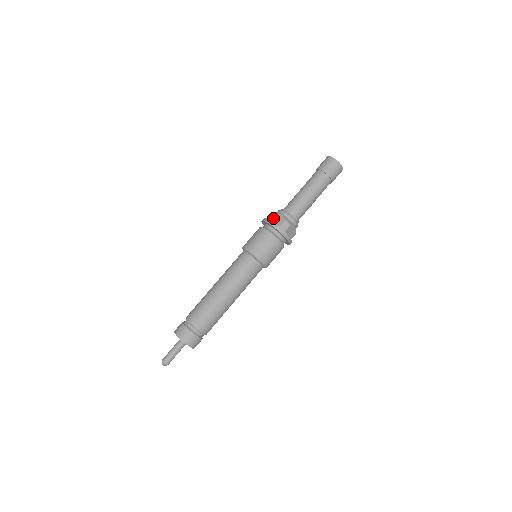
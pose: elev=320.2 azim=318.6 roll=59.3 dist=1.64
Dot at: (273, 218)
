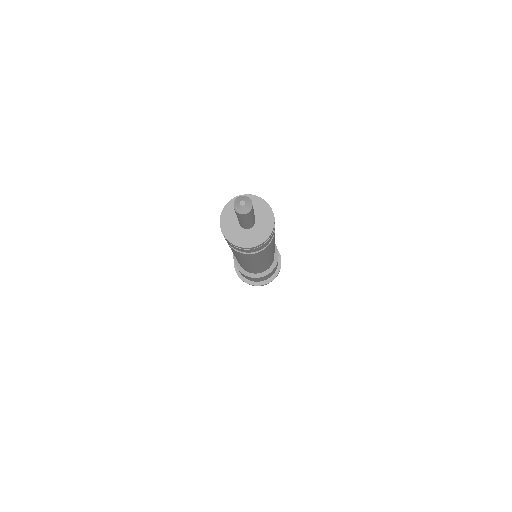
Dot at: occluded
